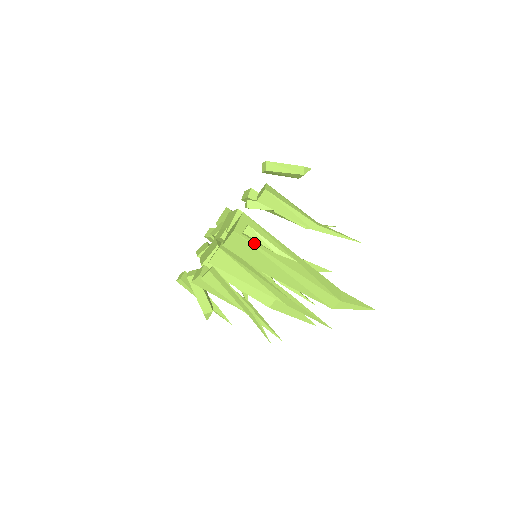
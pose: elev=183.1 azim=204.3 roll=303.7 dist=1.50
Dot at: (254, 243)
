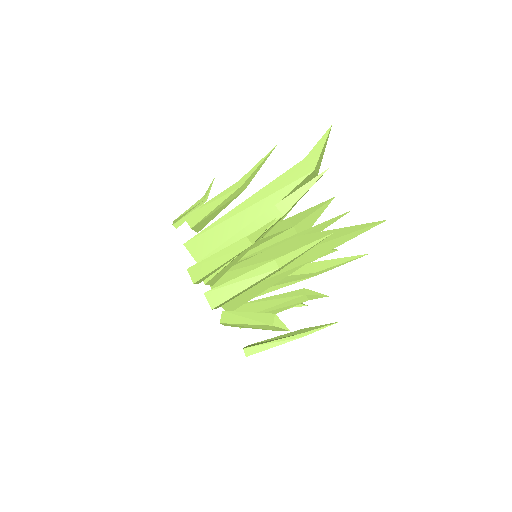
Dot at: (204, 230)
